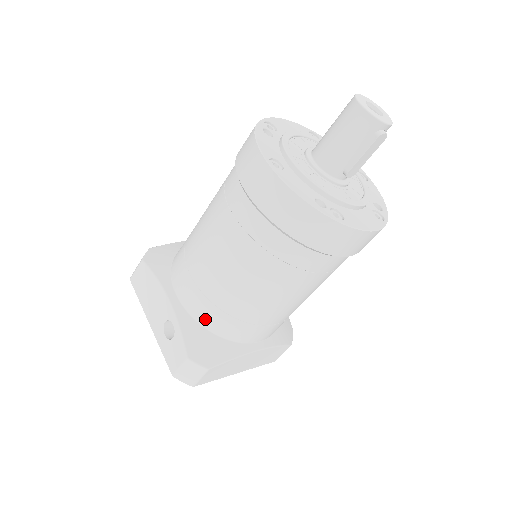
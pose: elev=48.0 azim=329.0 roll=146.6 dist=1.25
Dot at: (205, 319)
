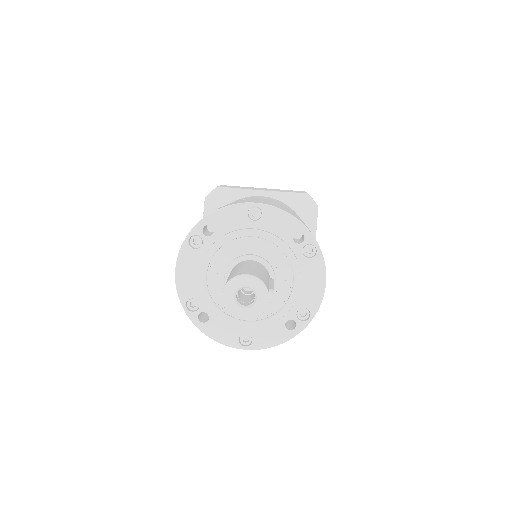
Dot at: occluded
